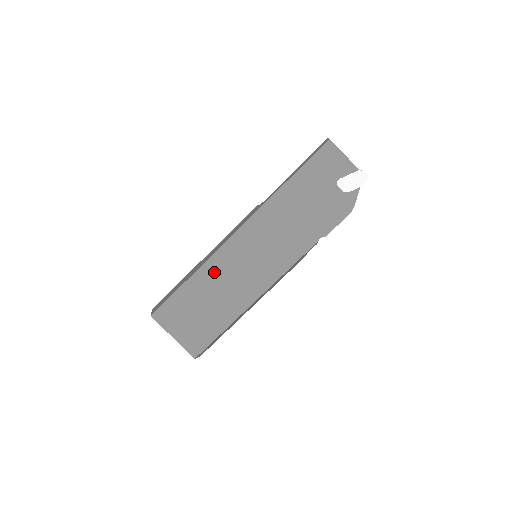
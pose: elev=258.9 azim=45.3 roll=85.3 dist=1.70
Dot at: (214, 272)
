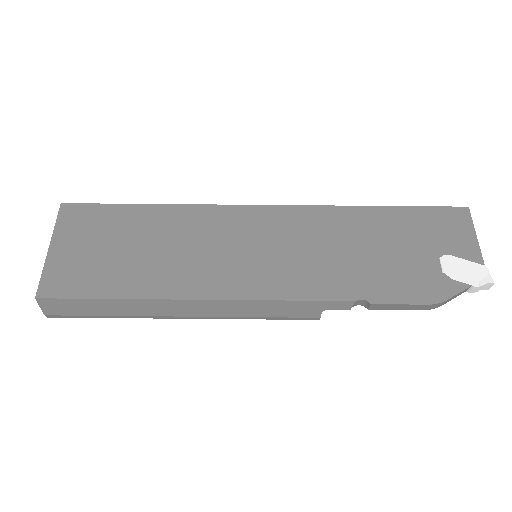
Dot at: (189, 222)
